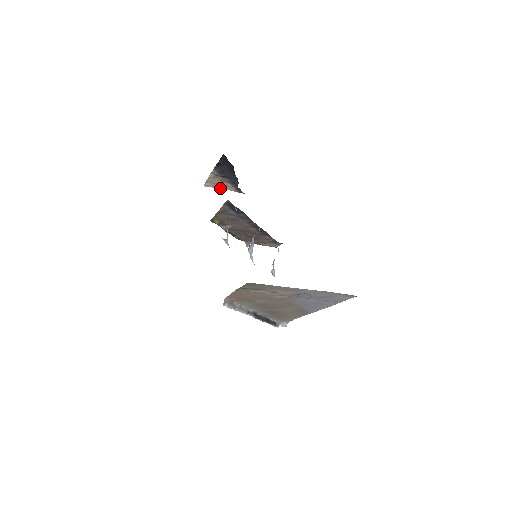
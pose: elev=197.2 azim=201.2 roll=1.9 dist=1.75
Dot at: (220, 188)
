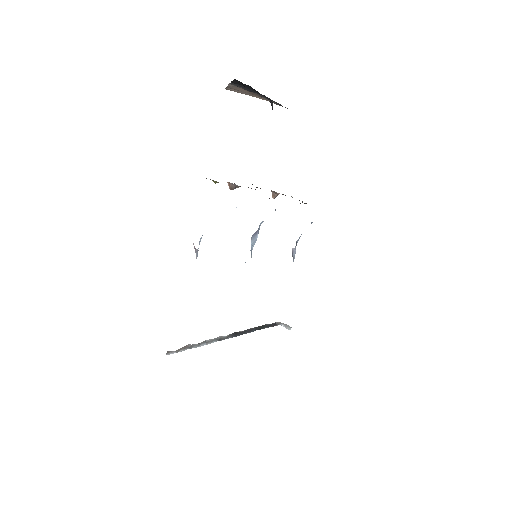
Dot at: (252, 95)
